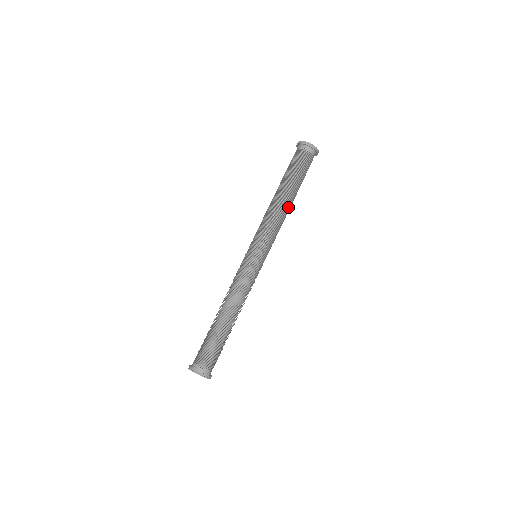
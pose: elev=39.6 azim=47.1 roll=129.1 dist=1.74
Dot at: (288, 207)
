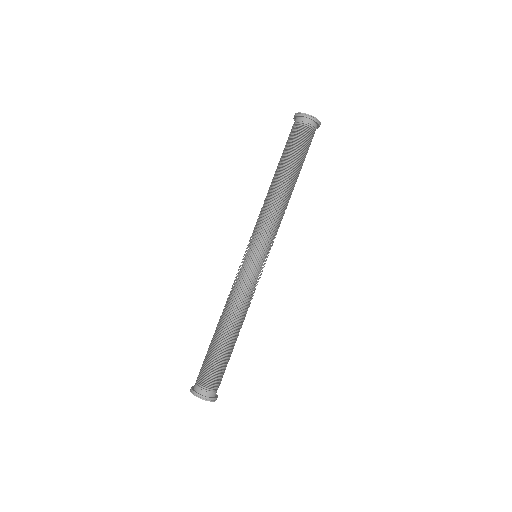
Dot at: (287, 193)
